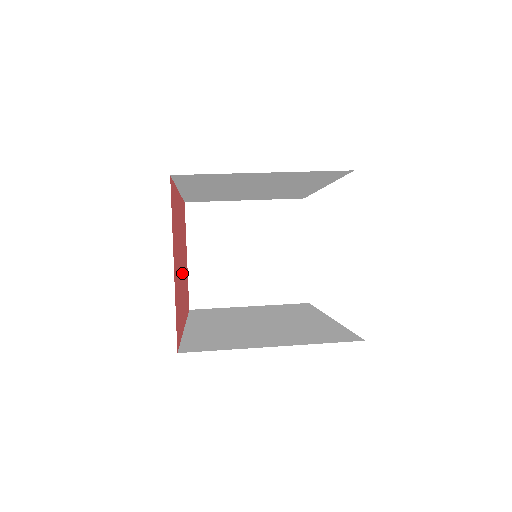
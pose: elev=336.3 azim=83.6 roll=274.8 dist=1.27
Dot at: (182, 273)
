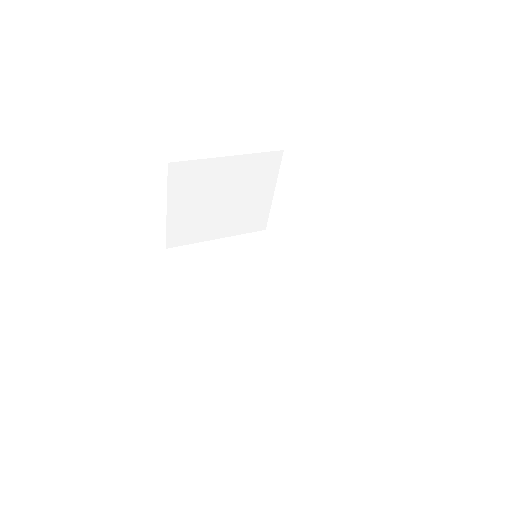
Dot at: occluded
